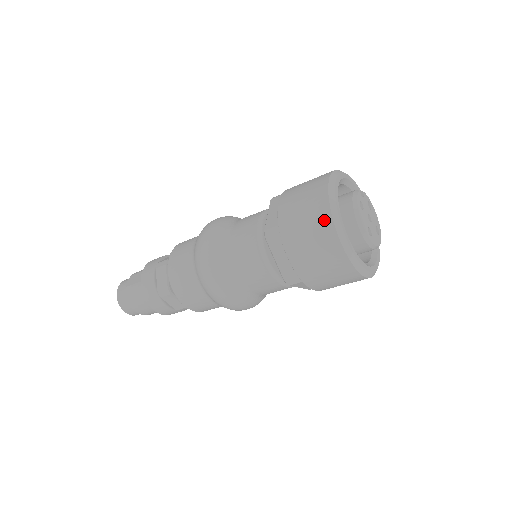
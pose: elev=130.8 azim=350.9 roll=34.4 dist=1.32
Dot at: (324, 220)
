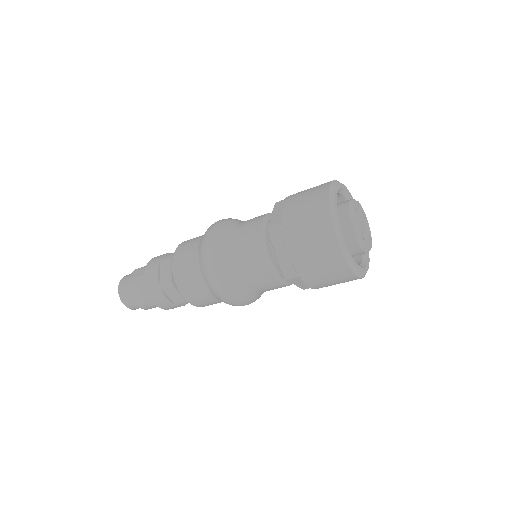
Dot at: (323, 218)
